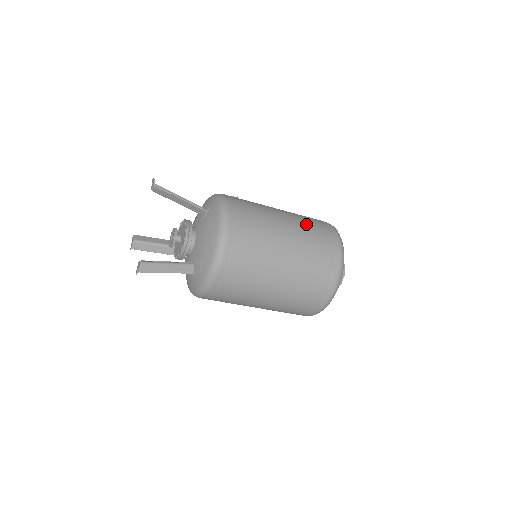
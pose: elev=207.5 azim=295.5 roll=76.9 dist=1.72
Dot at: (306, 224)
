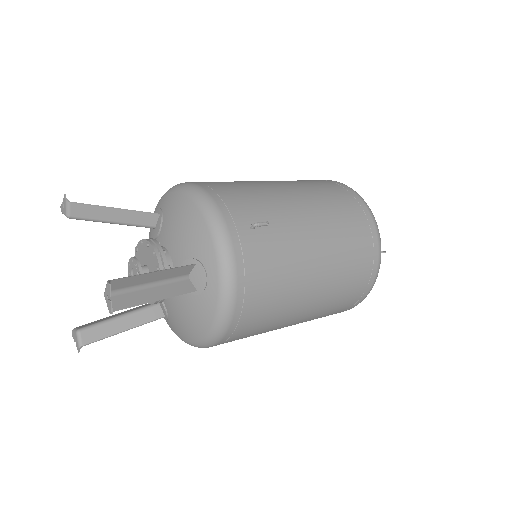
Dot at: (337, 292)
